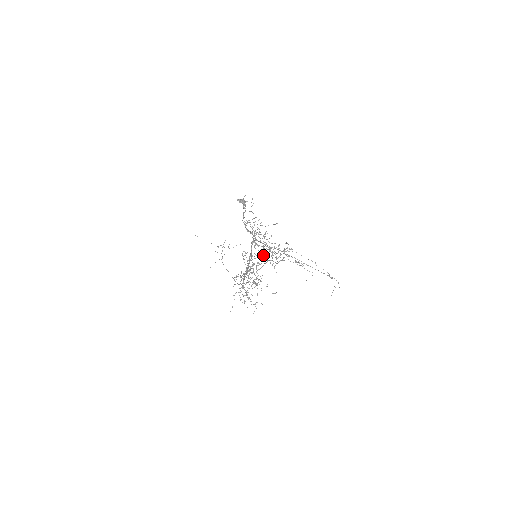
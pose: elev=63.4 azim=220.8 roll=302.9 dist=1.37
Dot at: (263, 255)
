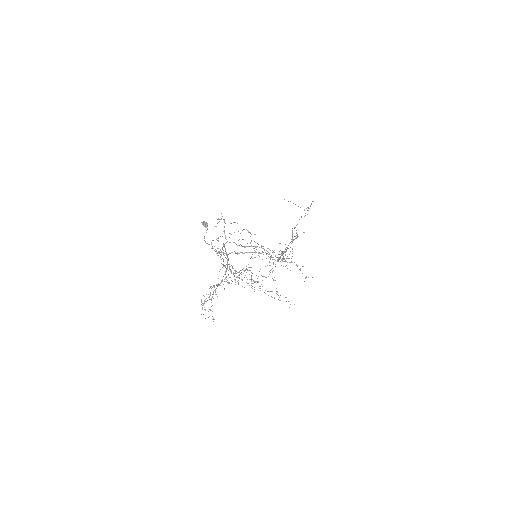
Dot at: occluded
